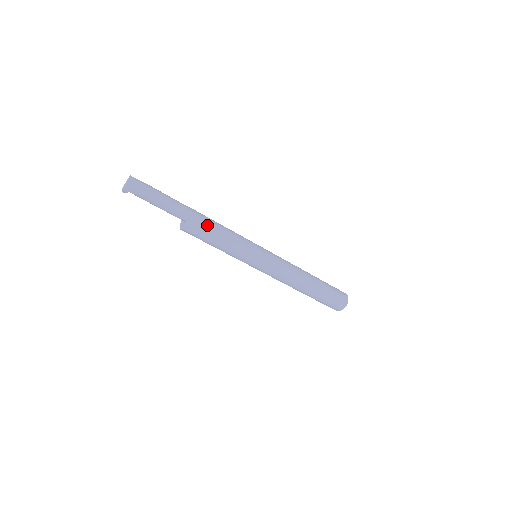
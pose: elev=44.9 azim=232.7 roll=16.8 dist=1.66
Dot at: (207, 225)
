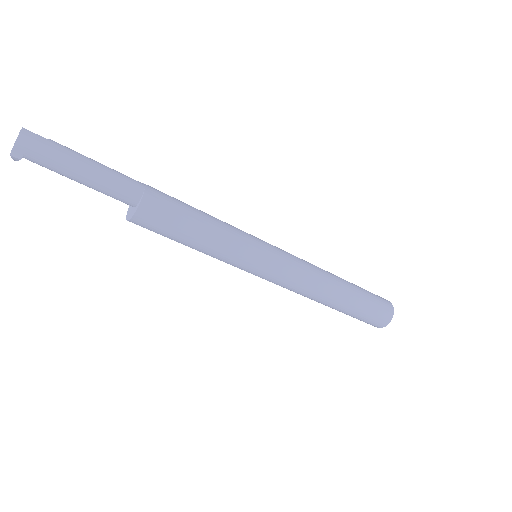
Dot at: (172, 212)
